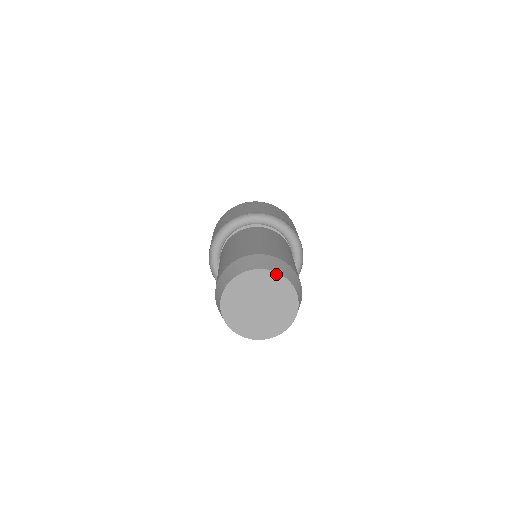
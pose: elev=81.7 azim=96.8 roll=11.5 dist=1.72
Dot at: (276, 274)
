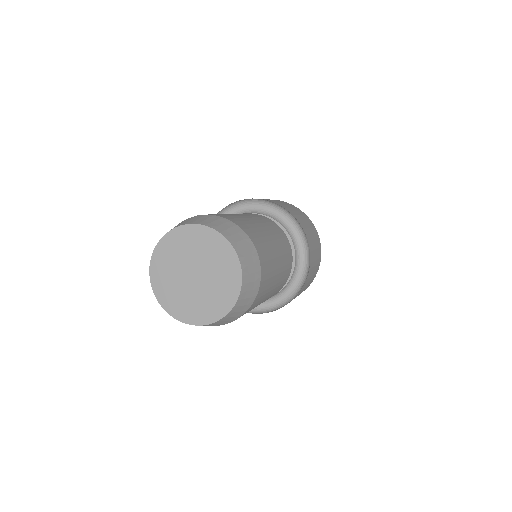
Dot at: (196, 226)
